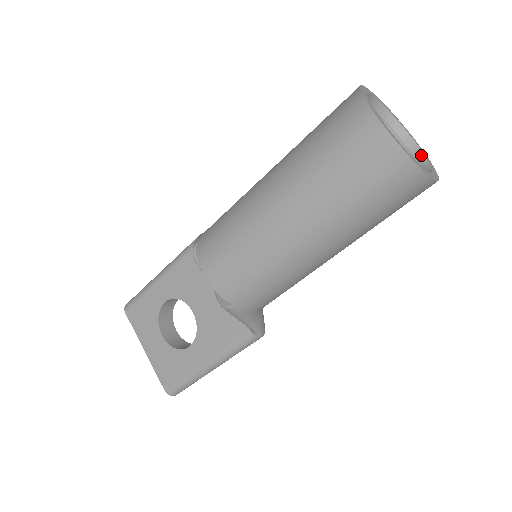
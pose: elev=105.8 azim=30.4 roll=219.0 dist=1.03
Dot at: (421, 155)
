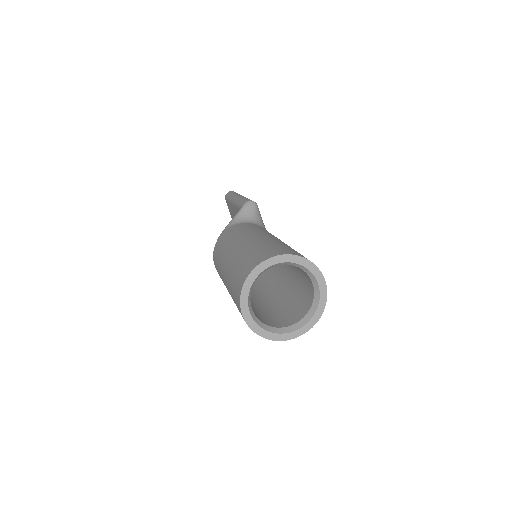
Dot at: (317, 300)
